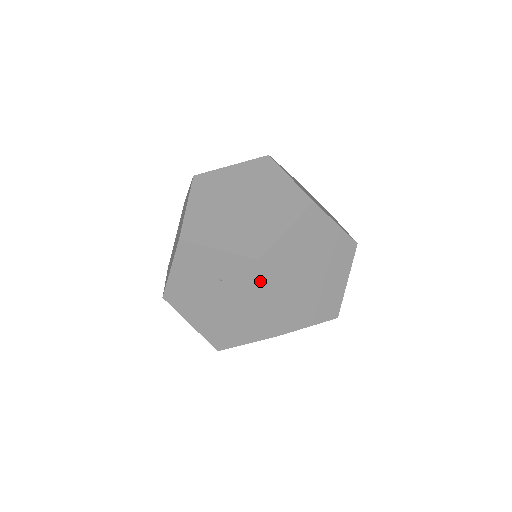
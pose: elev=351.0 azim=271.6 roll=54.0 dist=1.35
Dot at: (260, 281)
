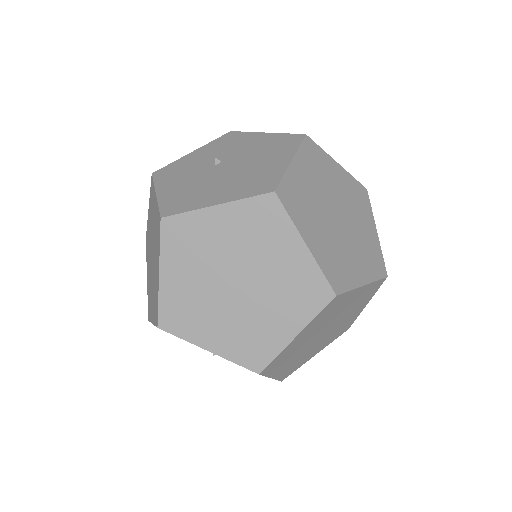
Dot at: occluded
